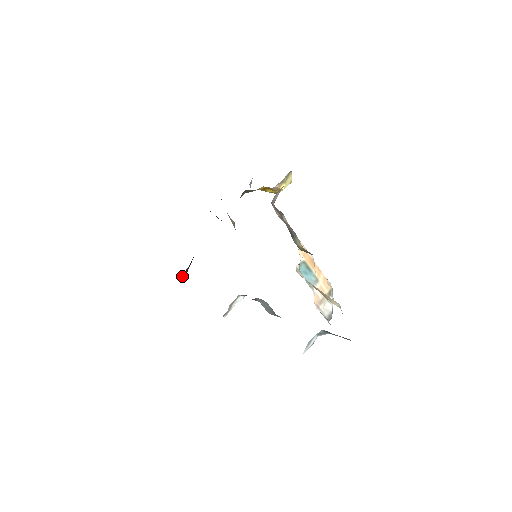
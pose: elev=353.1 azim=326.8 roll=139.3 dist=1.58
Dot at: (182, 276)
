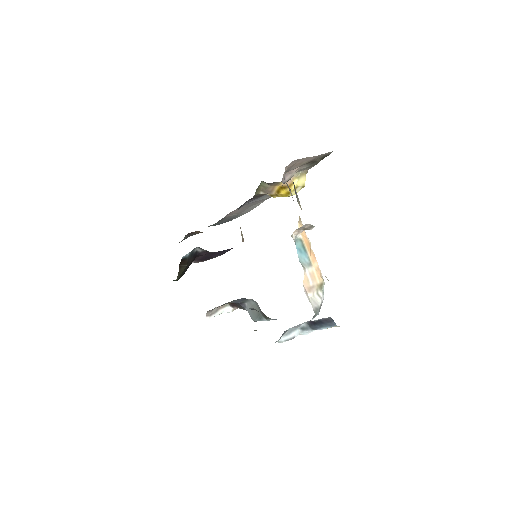
Dot at: (179, 267)
